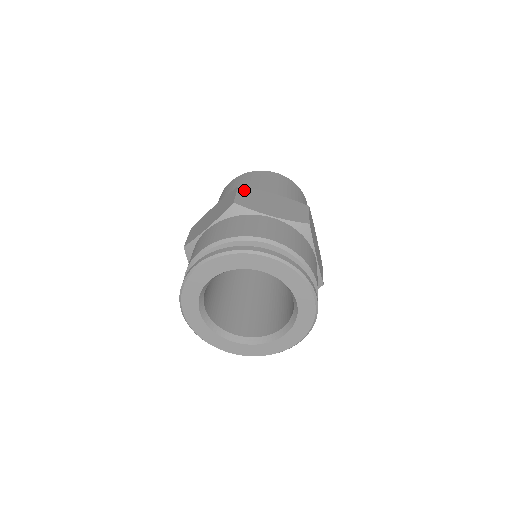
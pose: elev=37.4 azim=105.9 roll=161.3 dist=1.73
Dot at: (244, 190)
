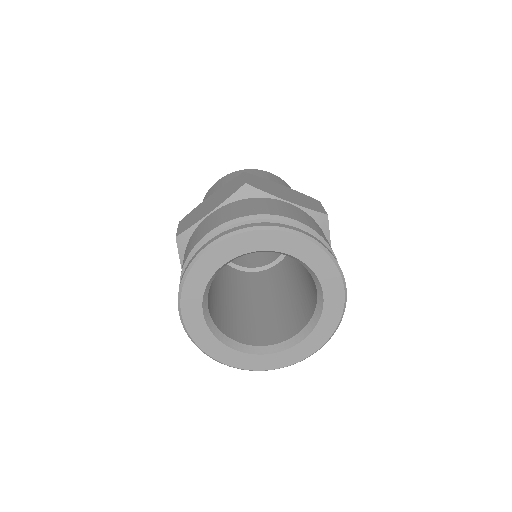
Dot at: (251, 176)
